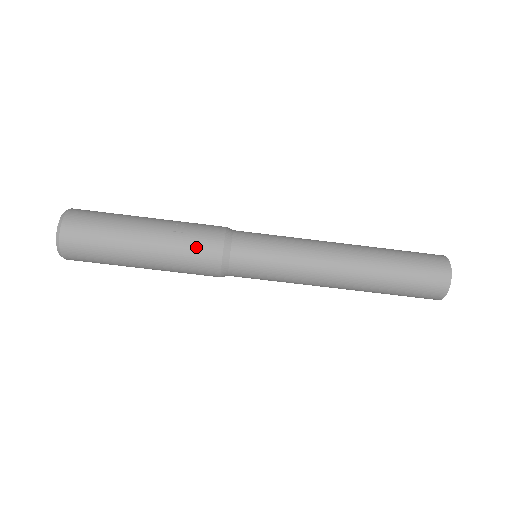
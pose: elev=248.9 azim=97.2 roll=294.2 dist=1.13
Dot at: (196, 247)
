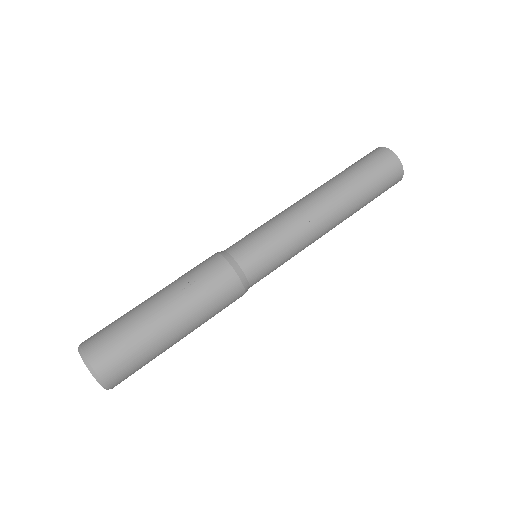
Dot at: (212, 285)
